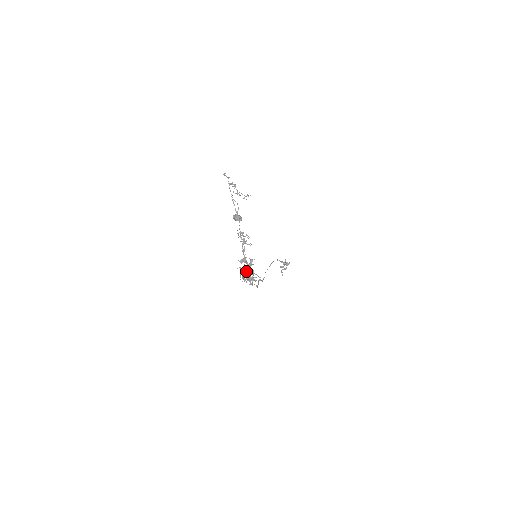
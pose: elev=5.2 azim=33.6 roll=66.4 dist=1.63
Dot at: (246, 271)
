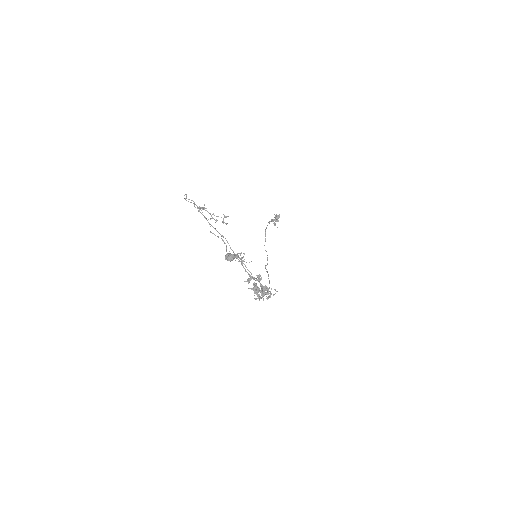
Dot at: (258, 289)
